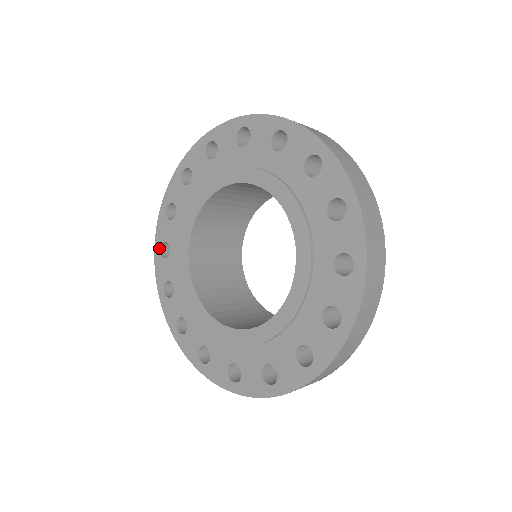
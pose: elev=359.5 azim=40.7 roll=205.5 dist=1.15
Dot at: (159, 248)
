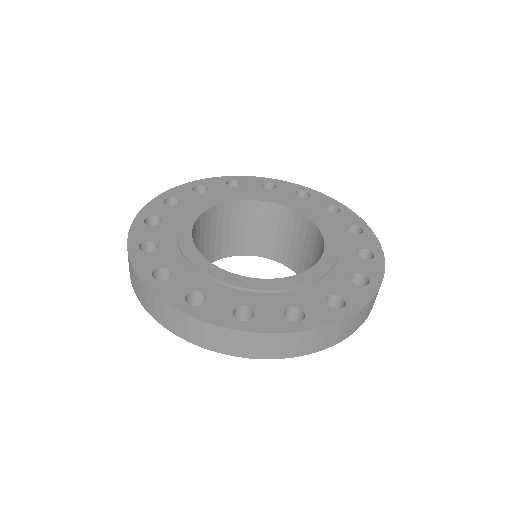
Dot at: (137, 246)
